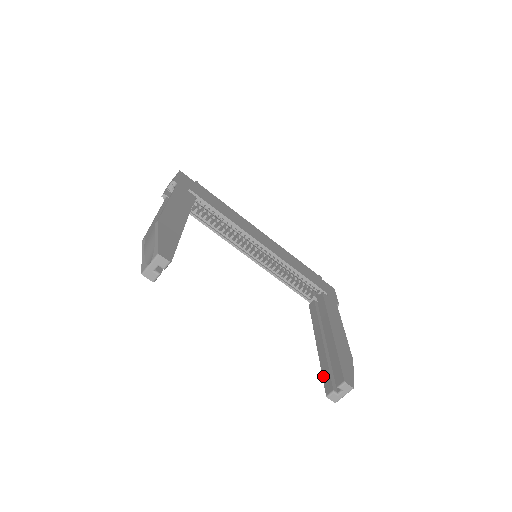
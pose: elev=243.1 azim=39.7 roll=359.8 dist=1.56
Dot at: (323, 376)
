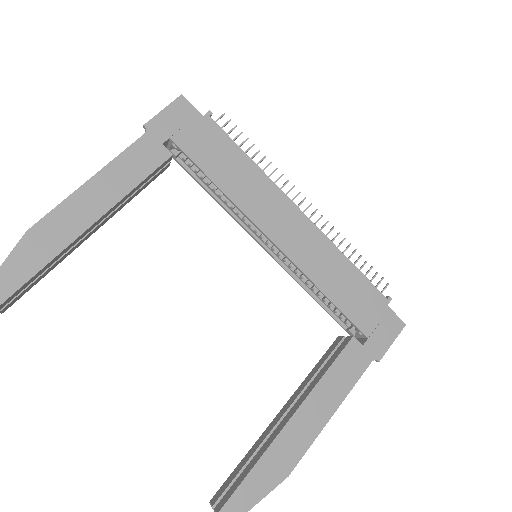
Dot at: (233, 471)
